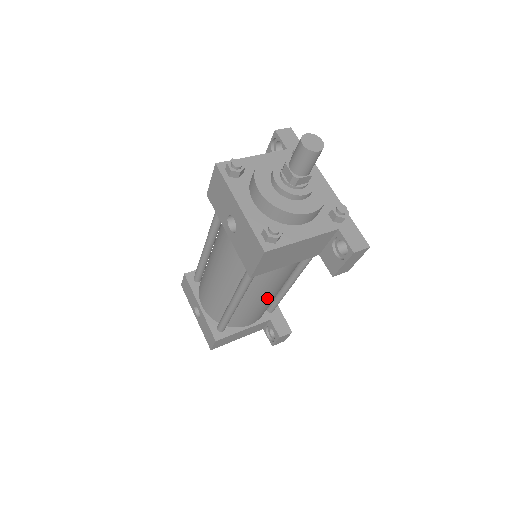
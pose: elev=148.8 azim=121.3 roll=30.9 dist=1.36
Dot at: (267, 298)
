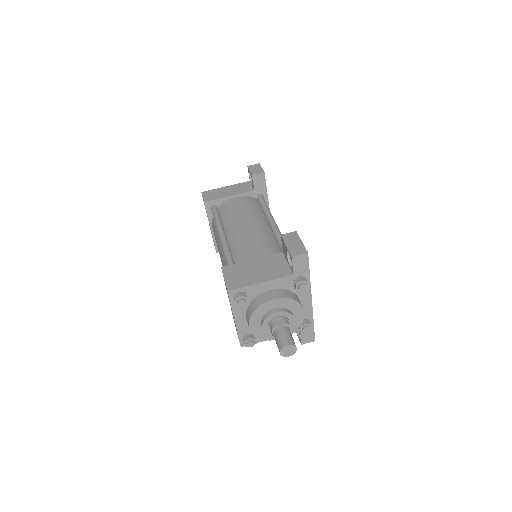
Dot at: occluded
